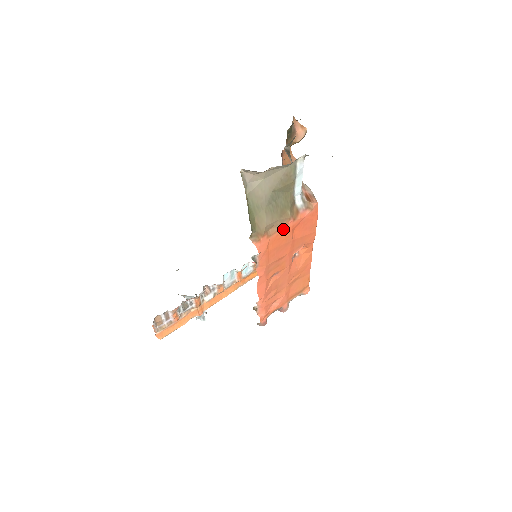
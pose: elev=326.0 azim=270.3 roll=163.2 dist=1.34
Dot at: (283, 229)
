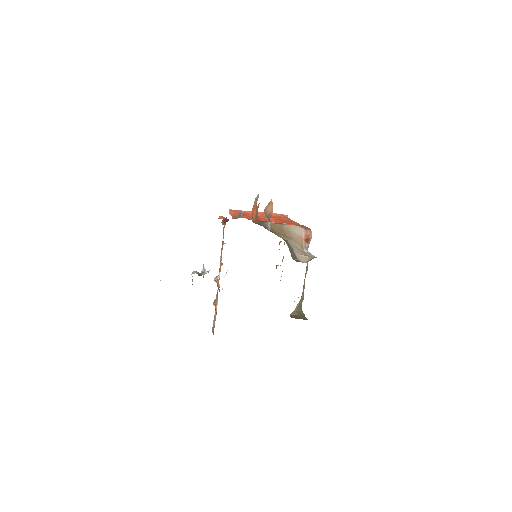
Dot at: occluded
